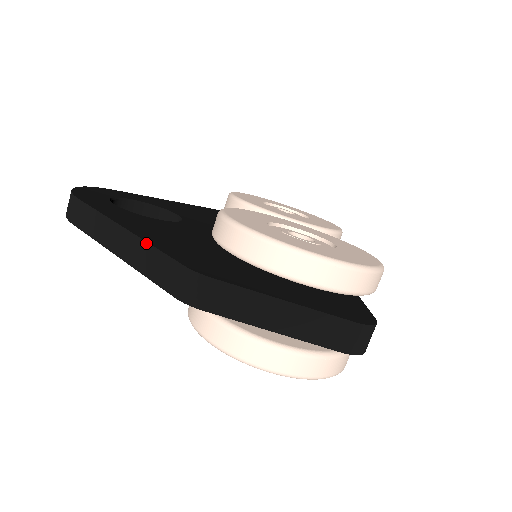
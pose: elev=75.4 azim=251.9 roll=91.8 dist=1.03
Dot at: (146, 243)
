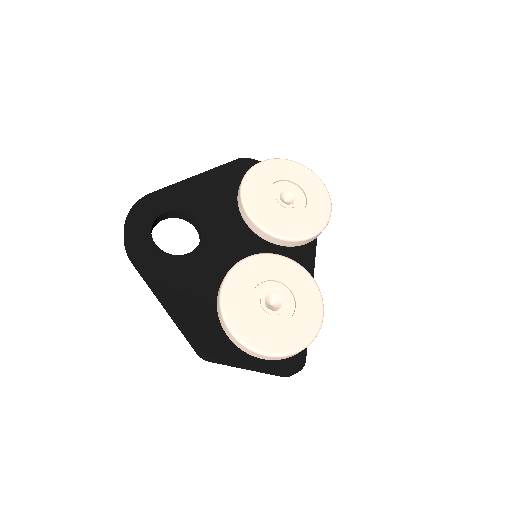
Dot at: (178, 320)
